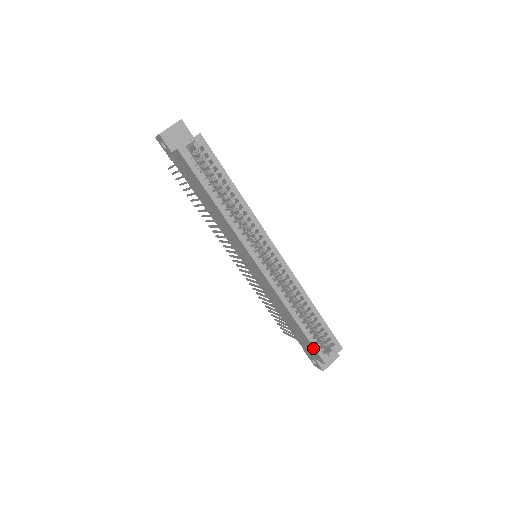
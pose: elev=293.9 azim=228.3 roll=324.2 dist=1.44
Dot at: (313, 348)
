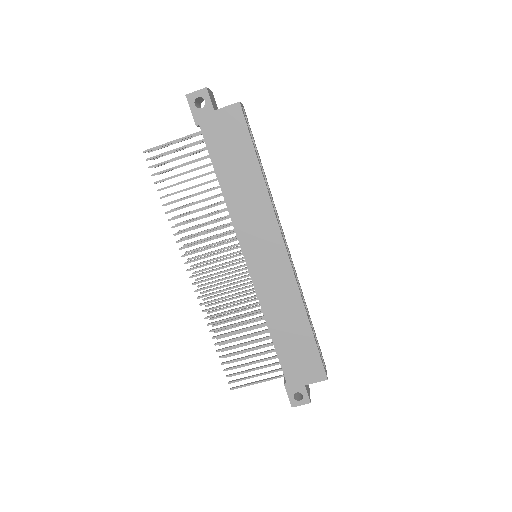
Dot at: (318, 359)
